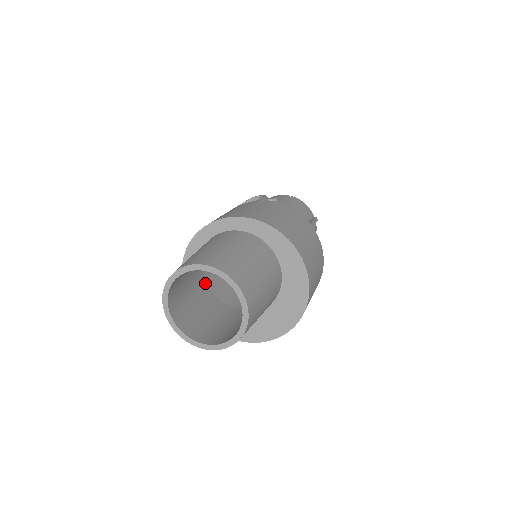
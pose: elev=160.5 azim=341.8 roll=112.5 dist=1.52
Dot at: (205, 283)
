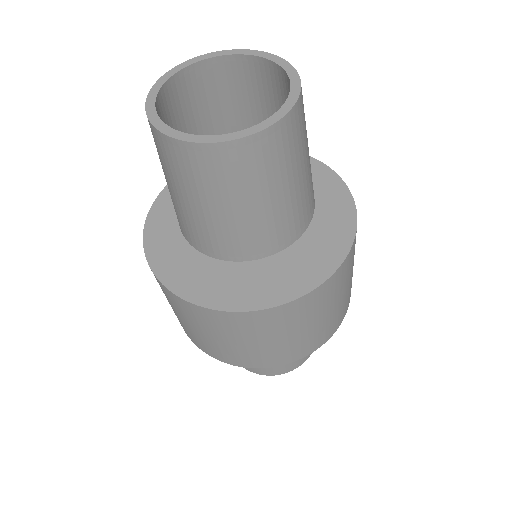
Dot at: occluded
